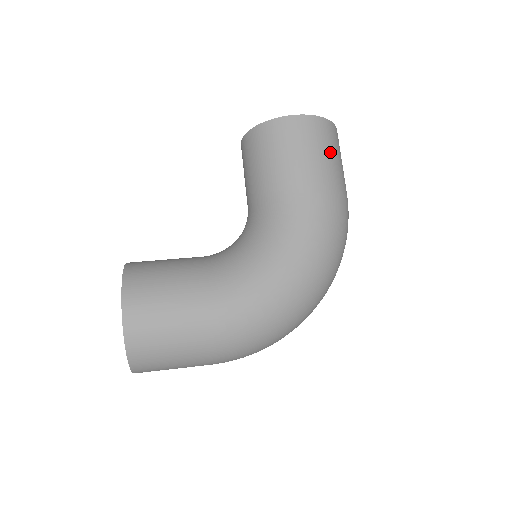
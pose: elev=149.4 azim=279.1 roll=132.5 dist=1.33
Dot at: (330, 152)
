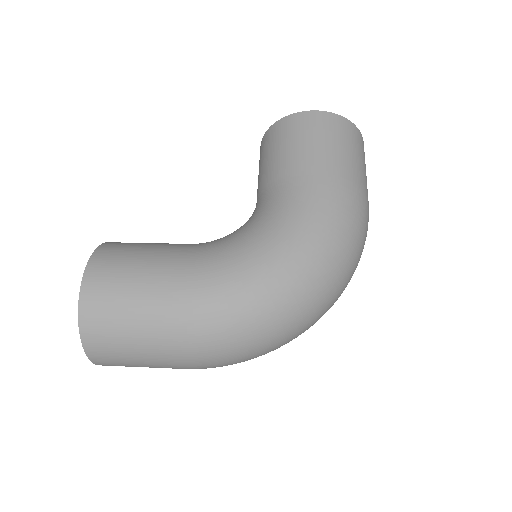
Dot at: (346, 147)
